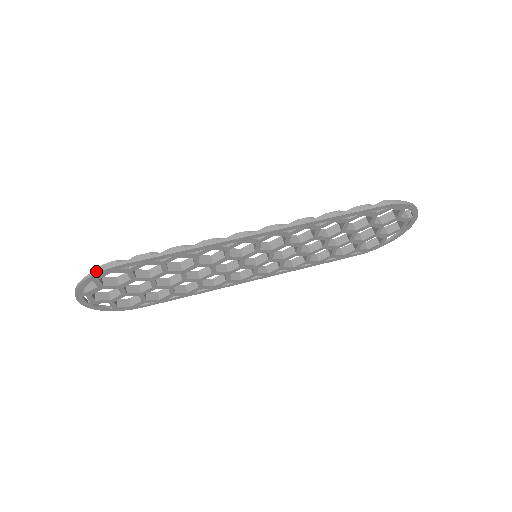
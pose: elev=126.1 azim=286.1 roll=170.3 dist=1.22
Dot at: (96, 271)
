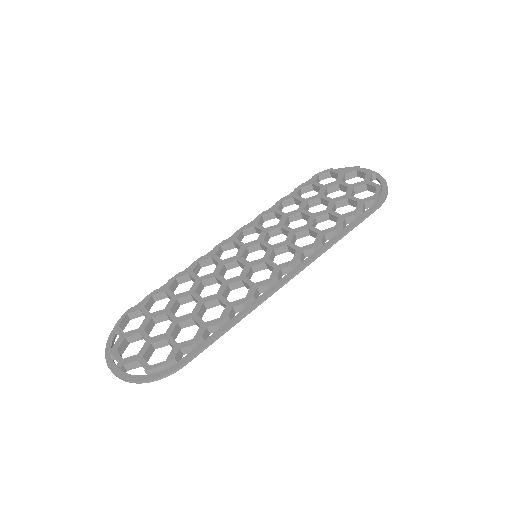
Dot at: (161, 378)
